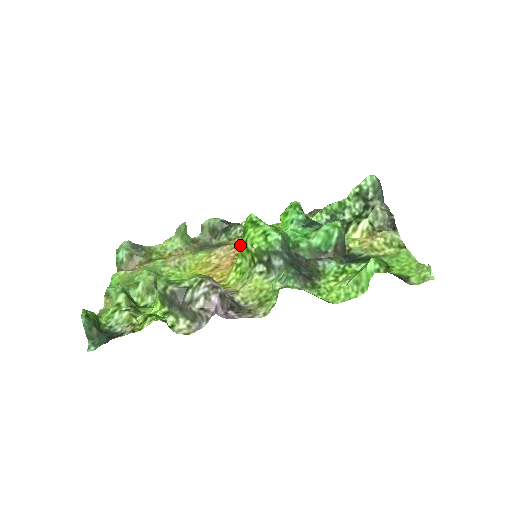
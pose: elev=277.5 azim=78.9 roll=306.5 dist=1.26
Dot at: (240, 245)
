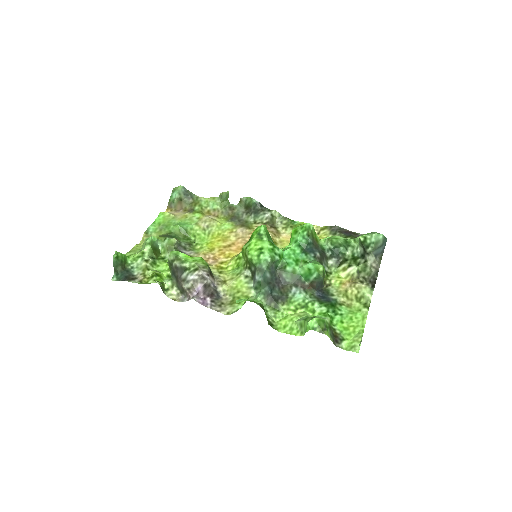
Dot at: occluded
